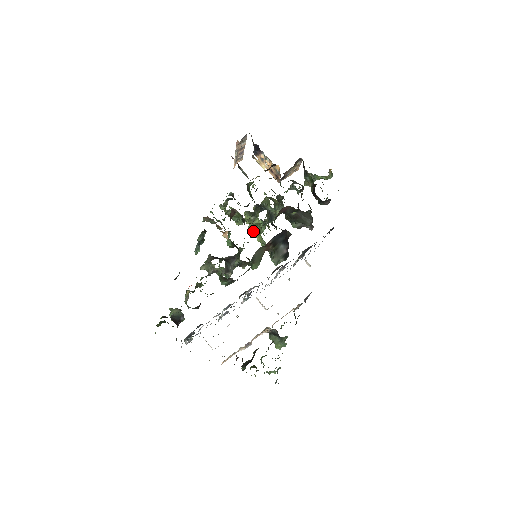
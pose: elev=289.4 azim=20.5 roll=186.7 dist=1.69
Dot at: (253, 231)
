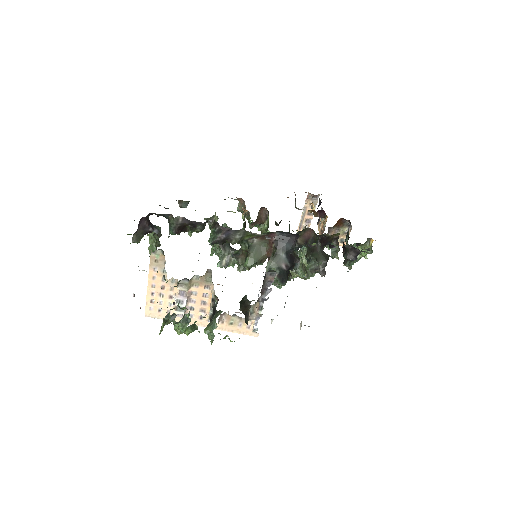
Dot at: occluded
